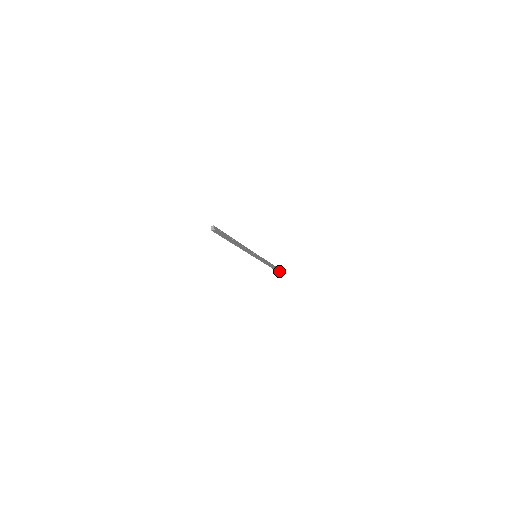
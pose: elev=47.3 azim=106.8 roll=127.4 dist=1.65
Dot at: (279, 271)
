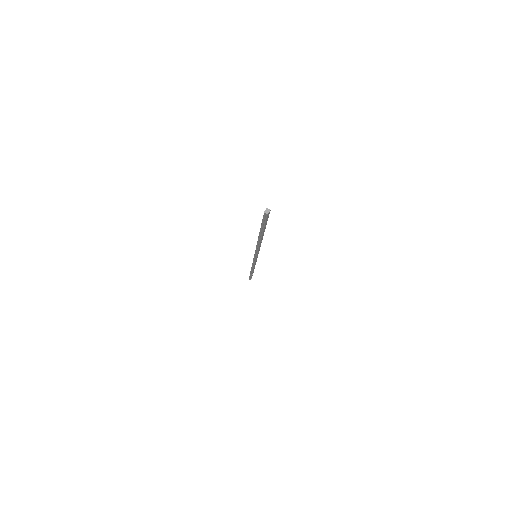
Dot at: occluded
